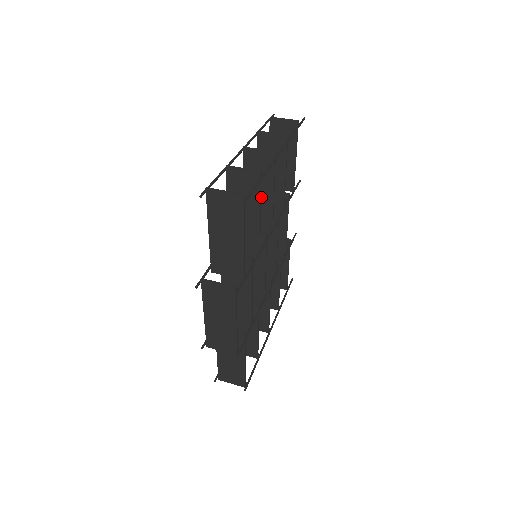
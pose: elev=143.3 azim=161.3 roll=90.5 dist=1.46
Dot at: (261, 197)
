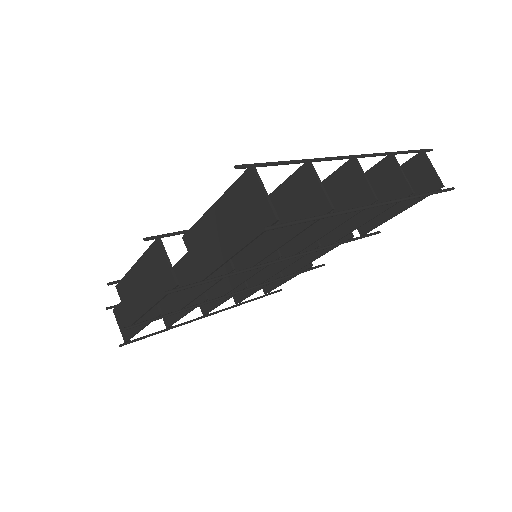
Dot at: occluded
